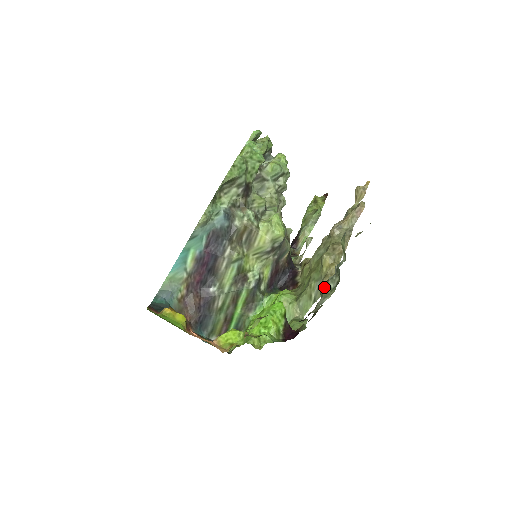
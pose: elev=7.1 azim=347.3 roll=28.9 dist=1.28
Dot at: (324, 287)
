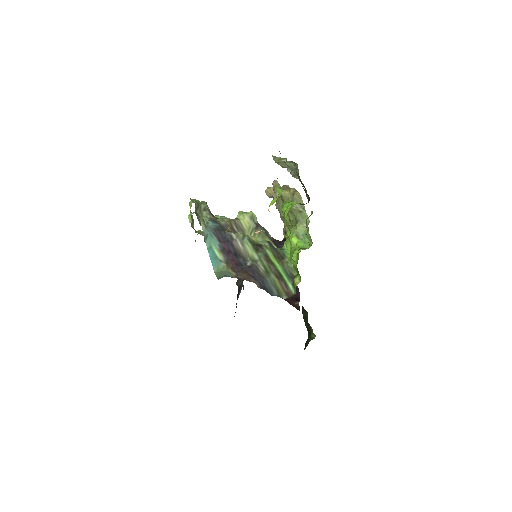
Dot at: (292, 172)
